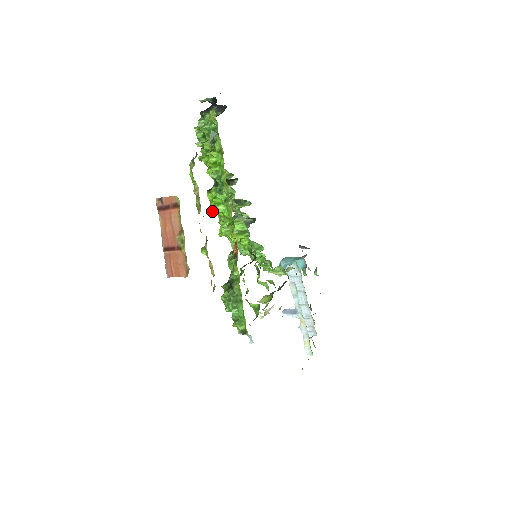
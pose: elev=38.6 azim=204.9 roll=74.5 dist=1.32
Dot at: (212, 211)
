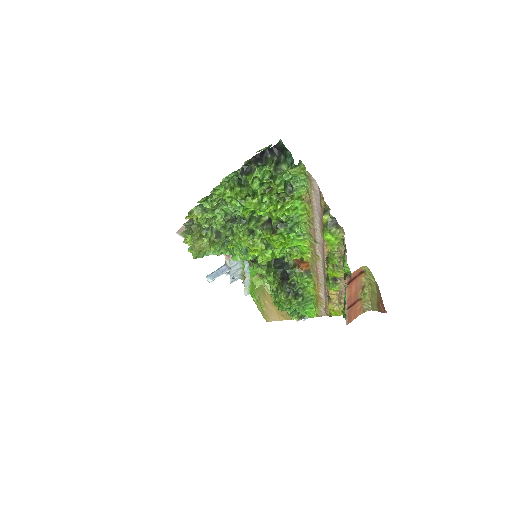
Dot at: (277, 248)
